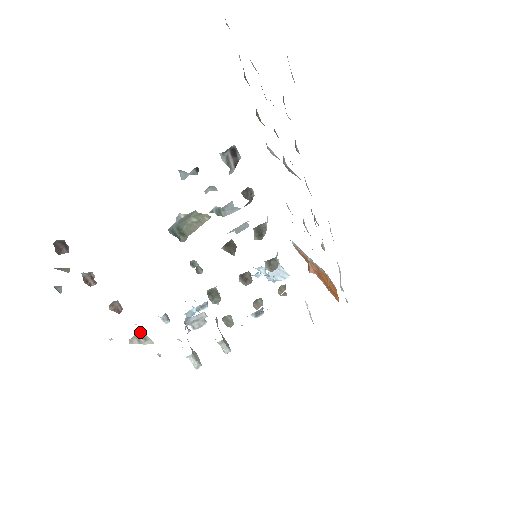
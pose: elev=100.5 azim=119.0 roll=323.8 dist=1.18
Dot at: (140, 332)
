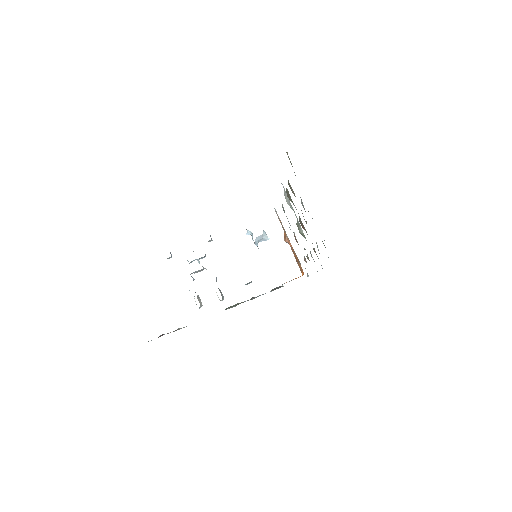
Dot at: occluded
